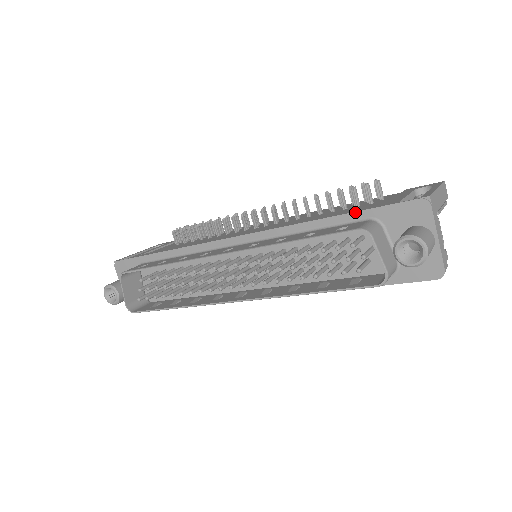
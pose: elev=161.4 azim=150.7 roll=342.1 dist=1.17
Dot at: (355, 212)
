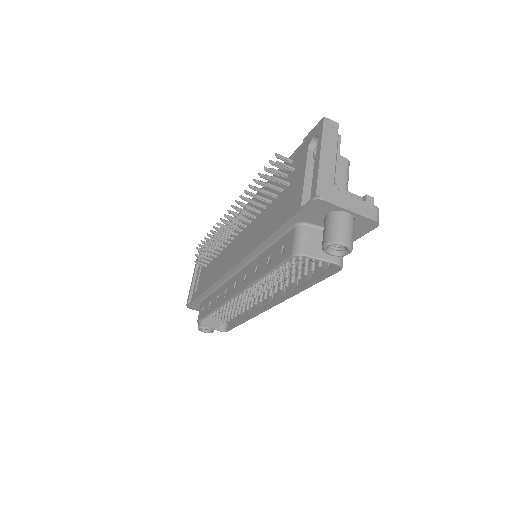
Dot at: (281, 227)
